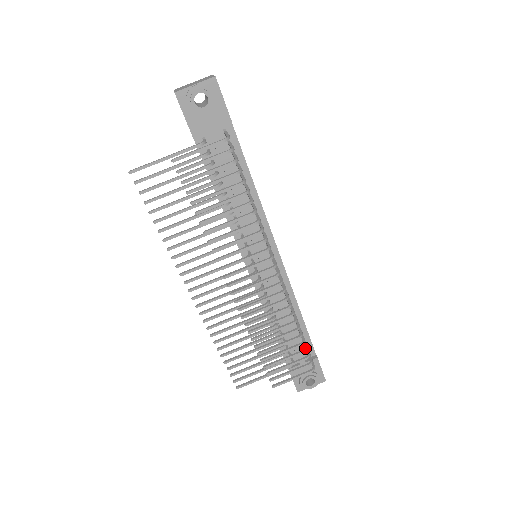
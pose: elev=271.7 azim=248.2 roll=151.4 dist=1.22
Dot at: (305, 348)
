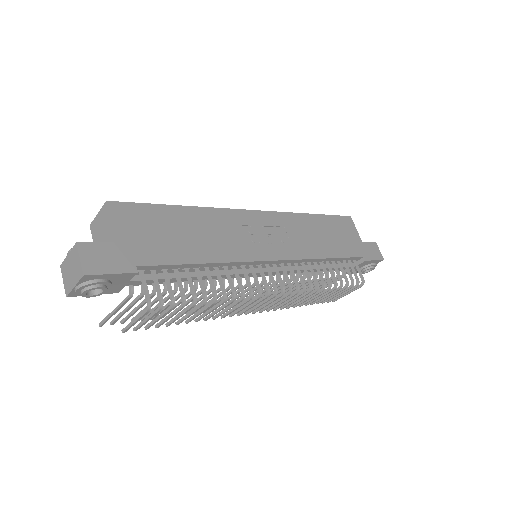
Dot at: (346, 285)
